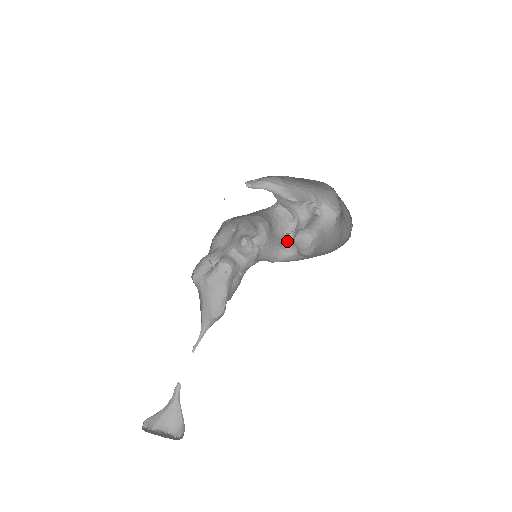
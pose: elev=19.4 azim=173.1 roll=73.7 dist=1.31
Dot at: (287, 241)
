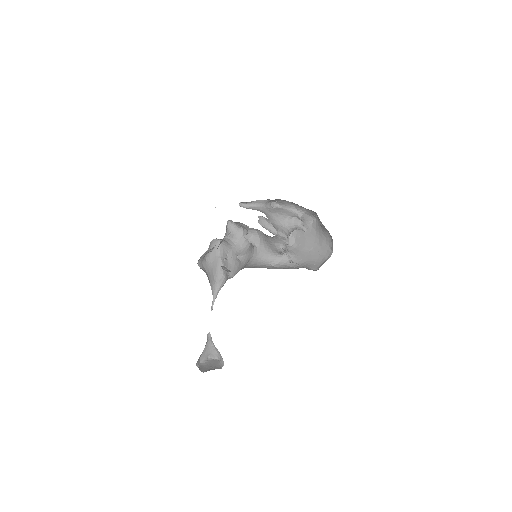
Dot at: occluded
